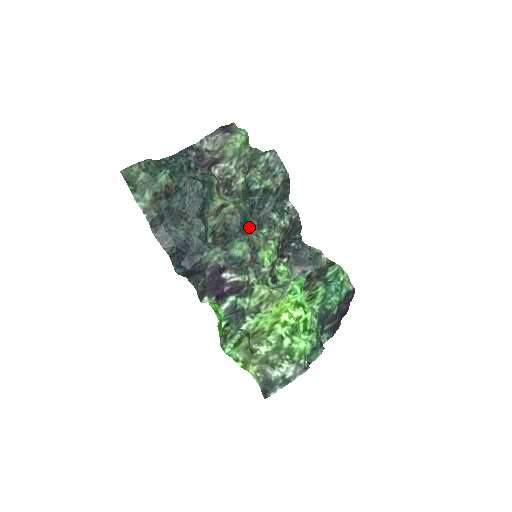
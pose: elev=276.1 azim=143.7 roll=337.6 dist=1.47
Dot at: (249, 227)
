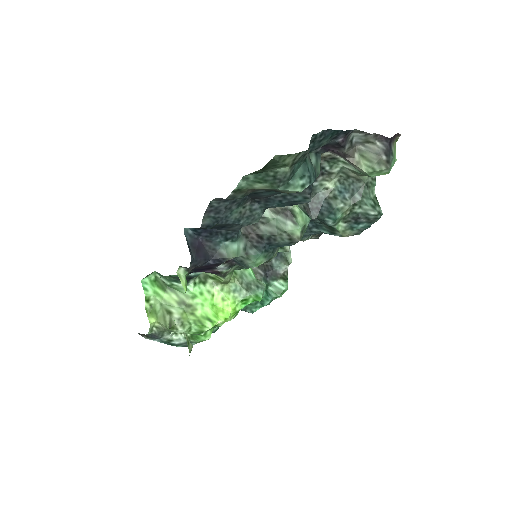
Dot at: occluded
